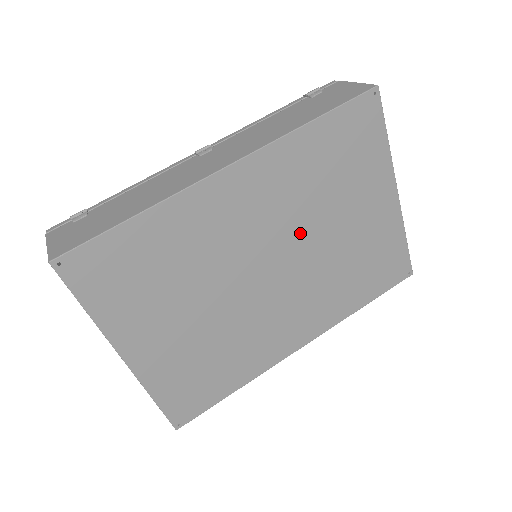
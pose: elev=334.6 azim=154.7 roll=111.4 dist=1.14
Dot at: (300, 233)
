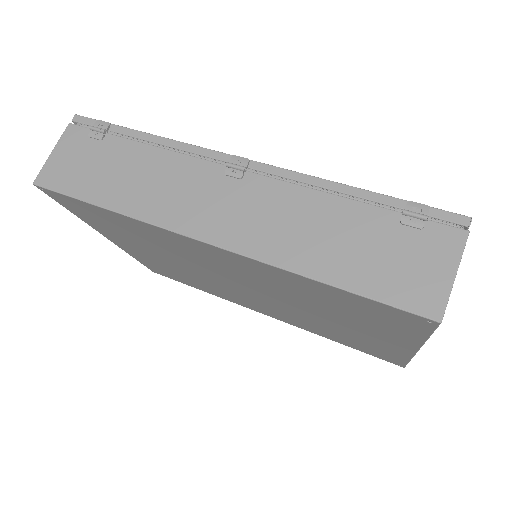
Dot at: (280, 297)
